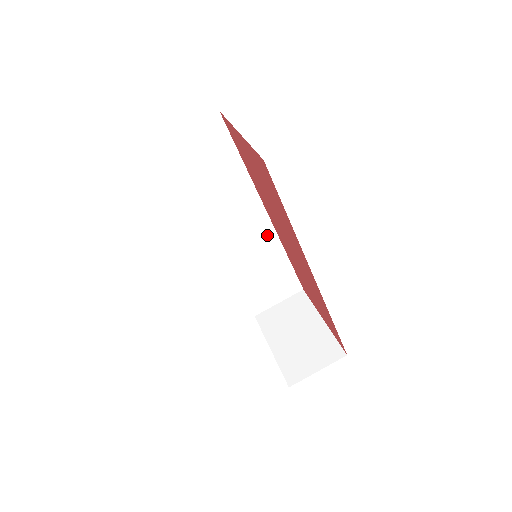
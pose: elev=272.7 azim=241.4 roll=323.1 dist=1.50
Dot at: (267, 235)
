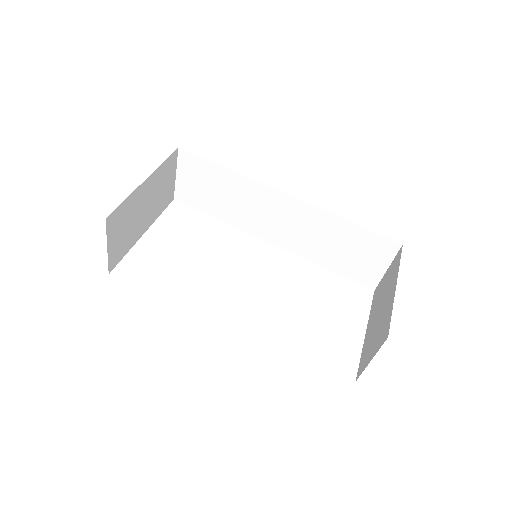
Dot at: (307, 212)
